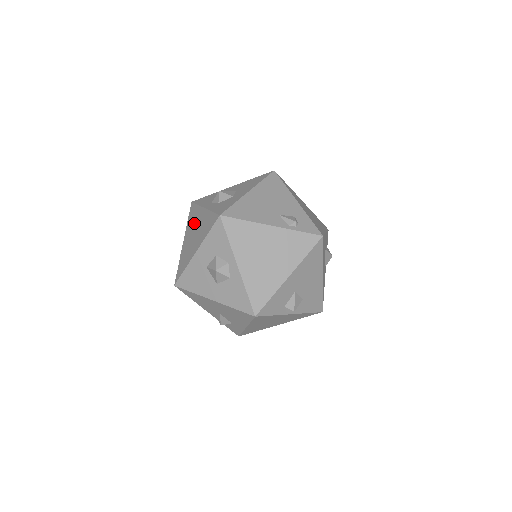
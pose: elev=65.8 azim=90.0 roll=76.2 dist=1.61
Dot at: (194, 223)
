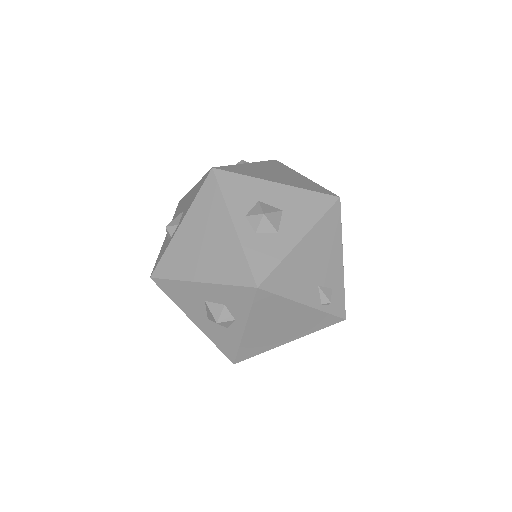
Dot at: (208, 223)
